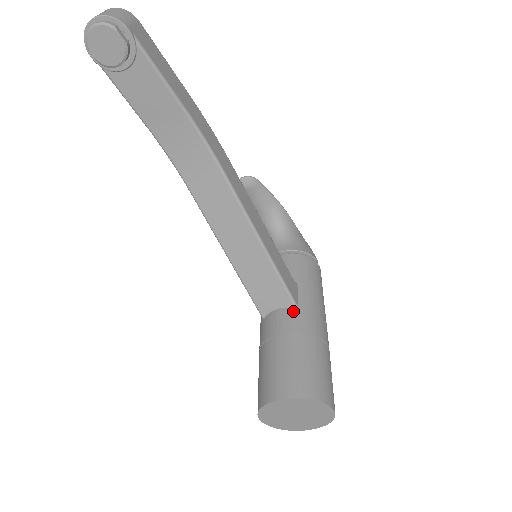
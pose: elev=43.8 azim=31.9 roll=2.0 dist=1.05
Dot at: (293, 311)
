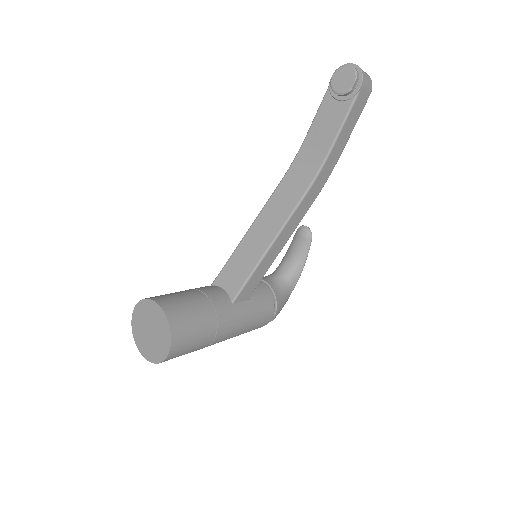
Dot at: (228, 300)
